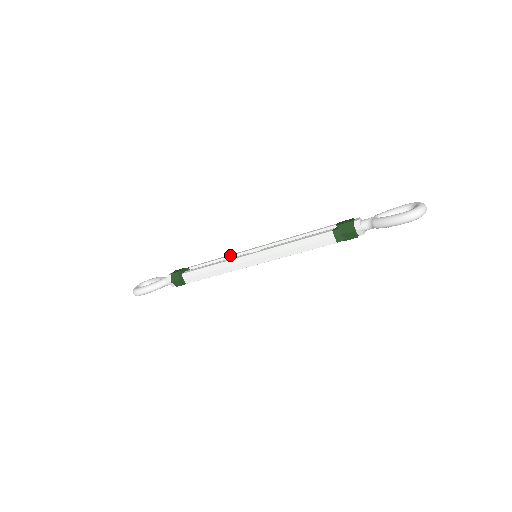
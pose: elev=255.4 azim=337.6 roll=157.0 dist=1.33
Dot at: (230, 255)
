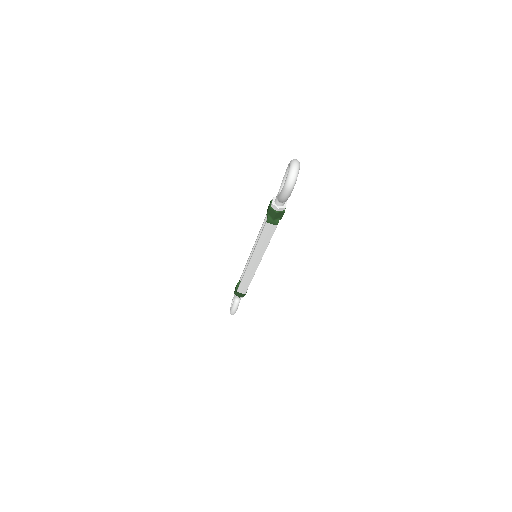
Dot at: (247, 262)
